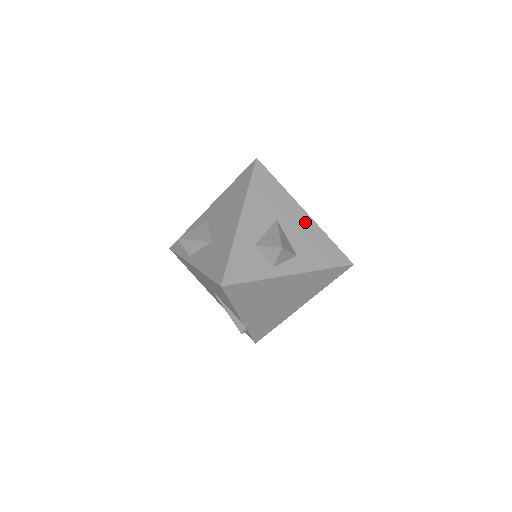
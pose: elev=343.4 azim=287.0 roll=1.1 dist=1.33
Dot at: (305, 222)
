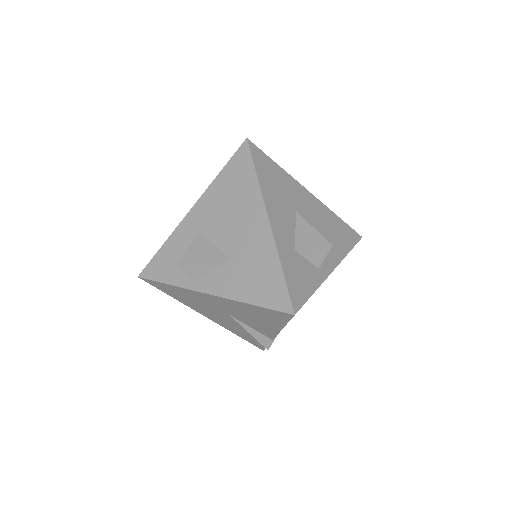
Dot at: (315, 205)
